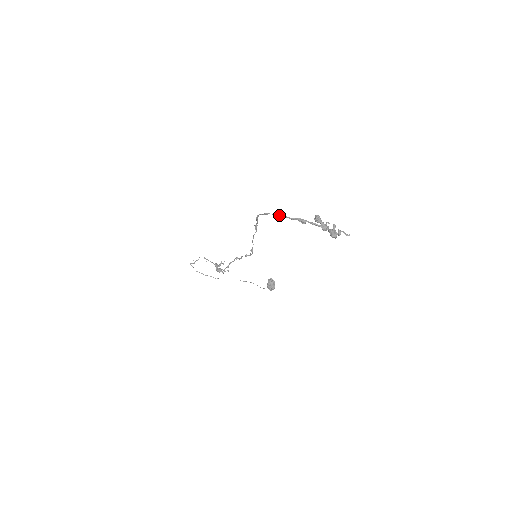
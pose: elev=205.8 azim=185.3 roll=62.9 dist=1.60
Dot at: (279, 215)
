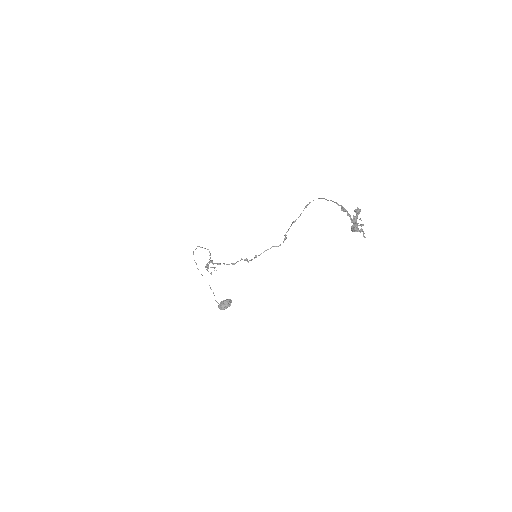
Dot at: (331, 200)
